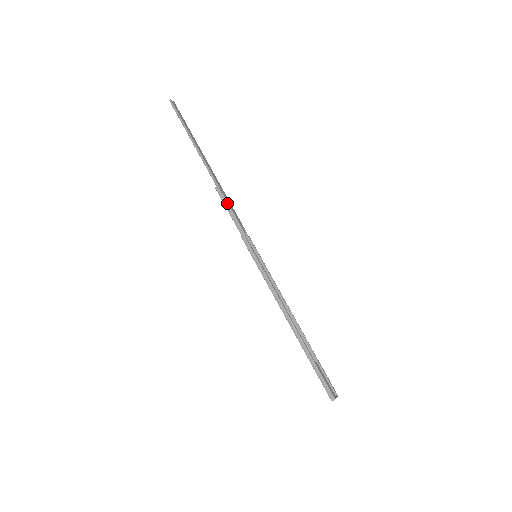
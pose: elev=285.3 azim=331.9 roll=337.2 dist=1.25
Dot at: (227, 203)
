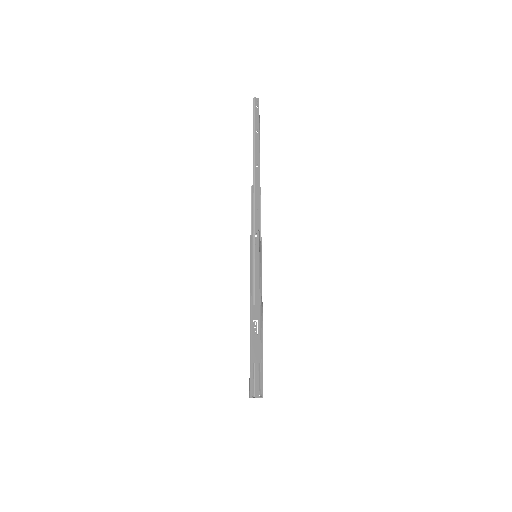
Dot at: (254, 203)
